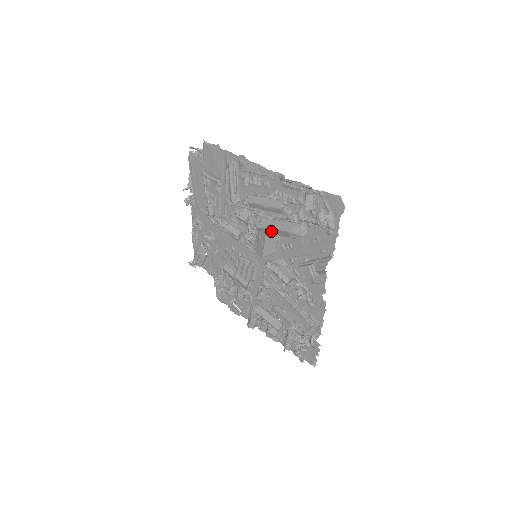
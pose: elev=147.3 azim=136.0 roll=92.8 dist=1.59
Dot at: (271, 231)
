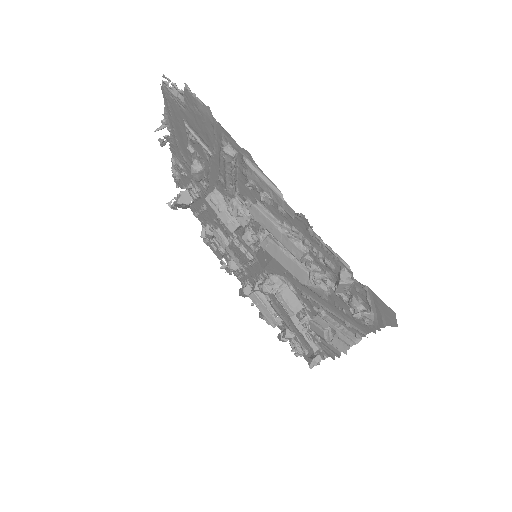
Dot at: (280, 262)
